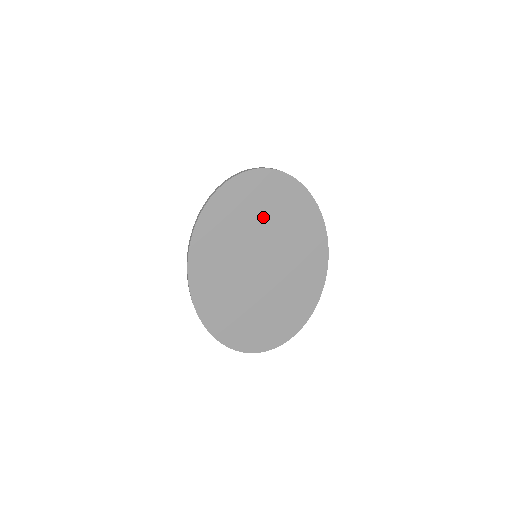
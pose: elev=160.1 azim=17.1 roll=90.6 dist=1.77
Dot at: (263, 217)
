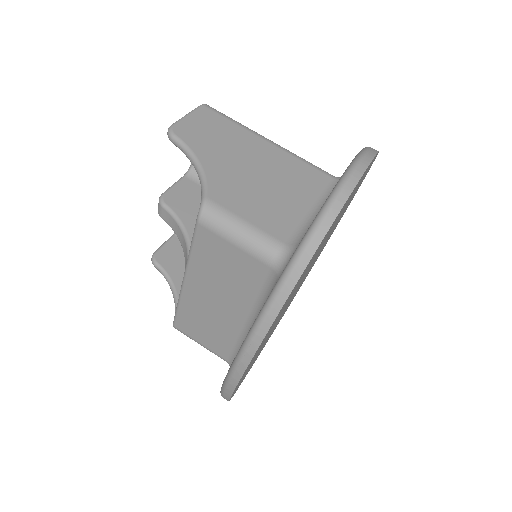
Dot at: occluded
